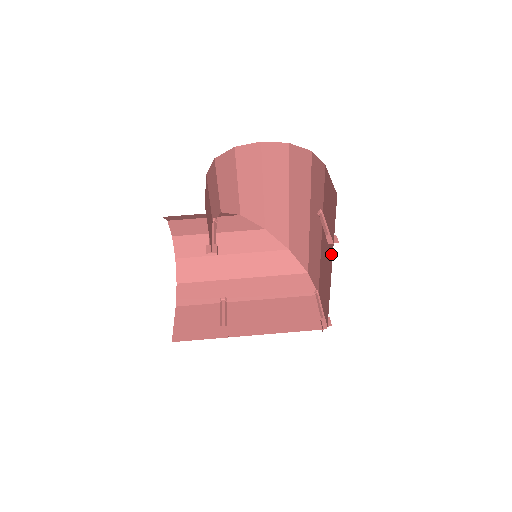
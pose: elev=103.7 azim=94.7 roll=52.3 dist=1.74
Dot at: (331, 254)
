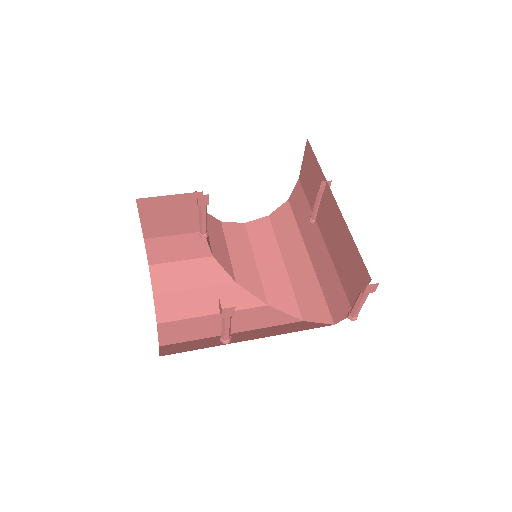
Dot at: (328, 192)
